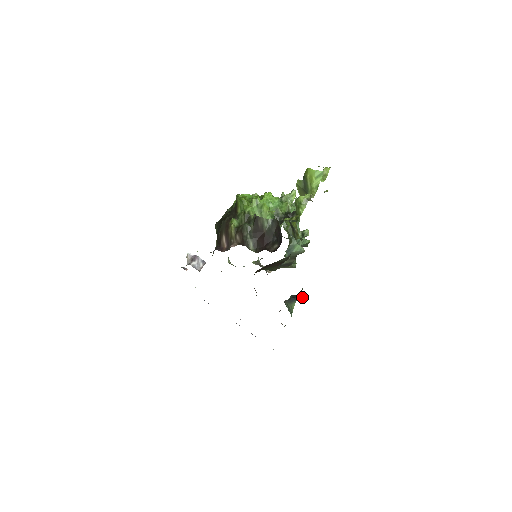
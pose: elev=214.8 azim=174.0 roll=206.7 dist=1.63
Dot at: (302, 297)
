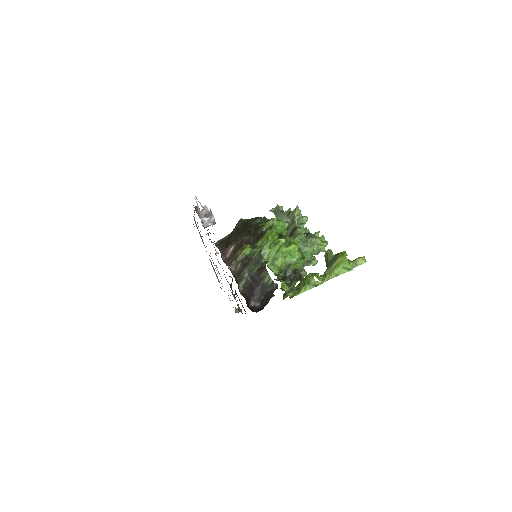
Dot at: occluded
